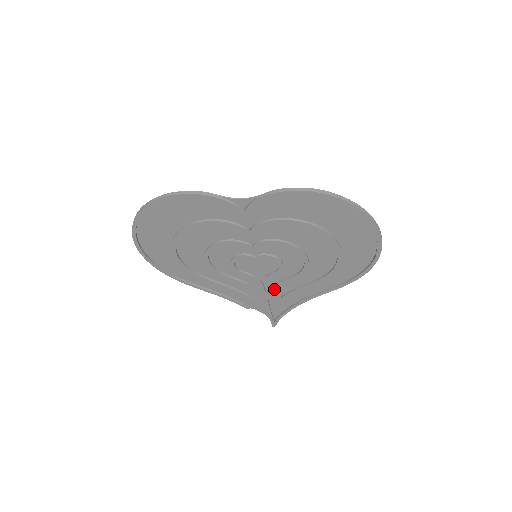
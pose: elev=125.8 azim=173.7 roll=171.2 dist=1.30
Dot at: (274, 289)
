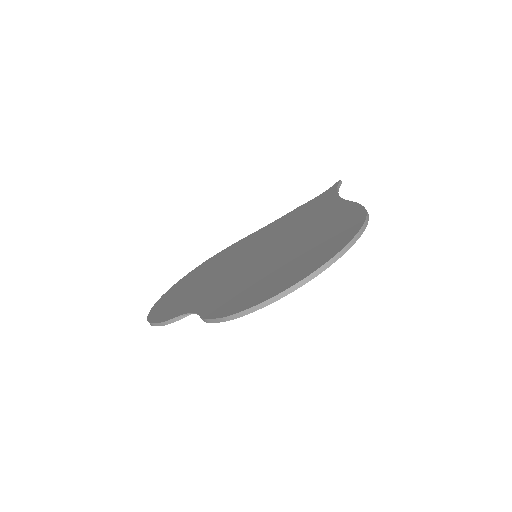
Dot at: (303, 218)
